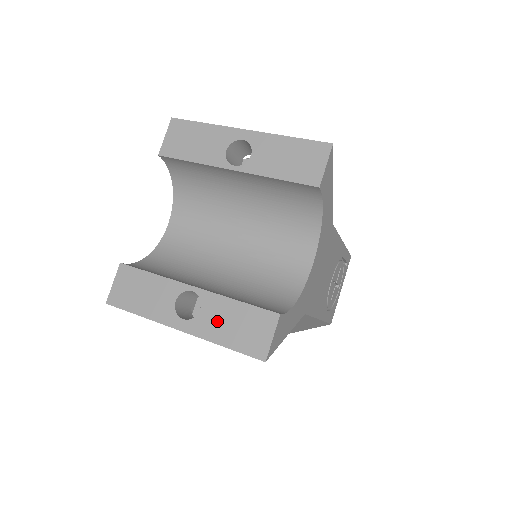
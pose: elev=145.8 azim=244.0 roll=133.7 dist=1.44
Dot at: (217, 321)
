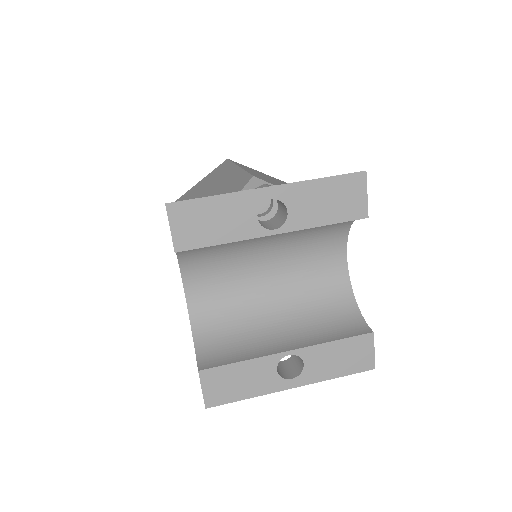
Dot at: (323, 364)
